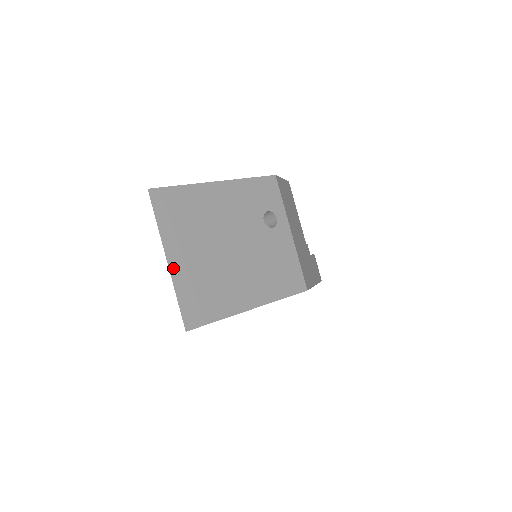
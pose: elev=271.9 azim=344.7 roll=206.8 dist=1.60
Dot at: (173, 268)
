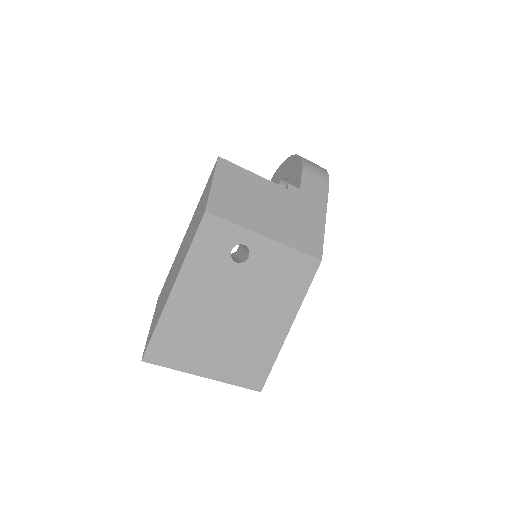
Dot at: (214, 376)
